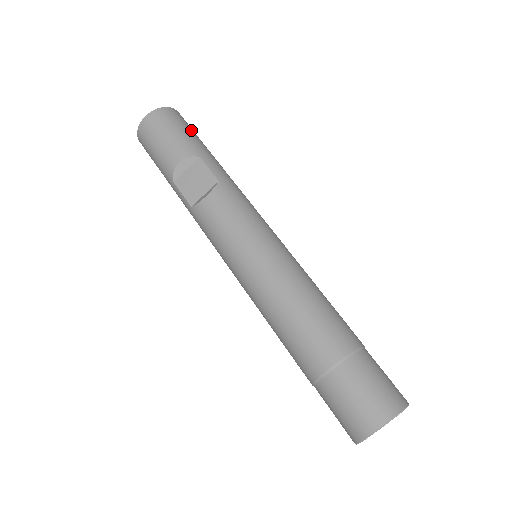
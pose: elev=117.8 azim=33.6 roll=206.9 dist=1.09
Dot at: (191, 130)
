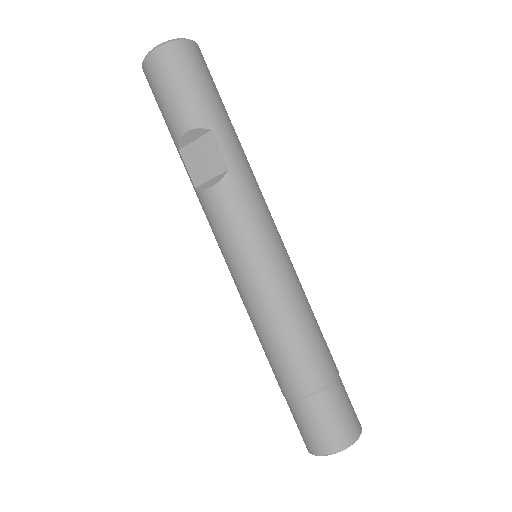
Dot at: (207, 79)
